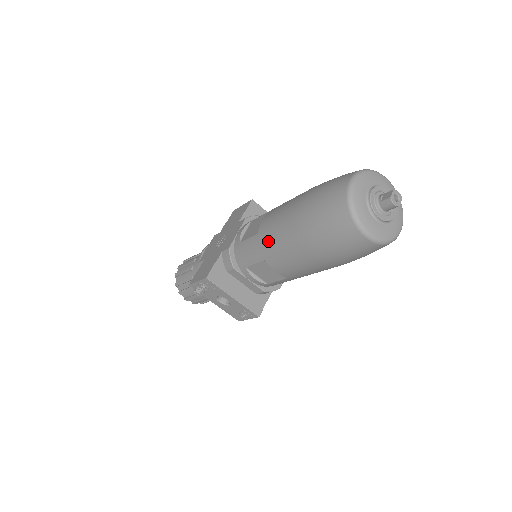
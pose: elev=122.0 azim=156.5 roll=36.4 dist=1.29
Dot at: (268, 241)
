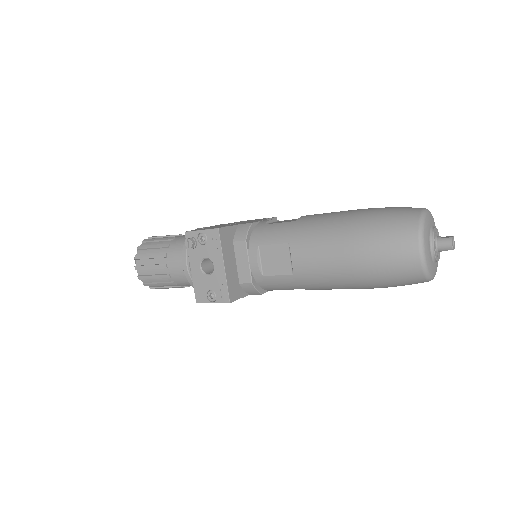
Dot at: (307, 227)
